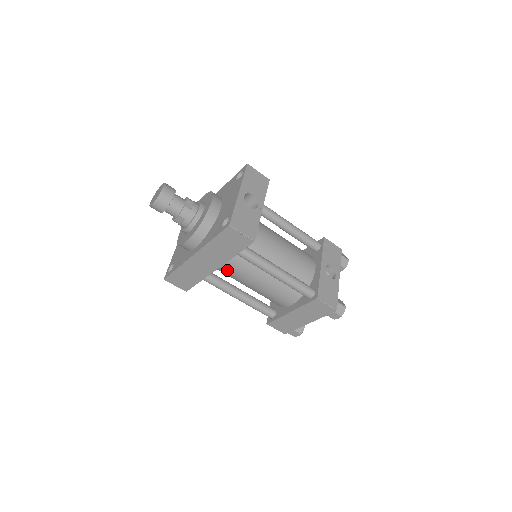
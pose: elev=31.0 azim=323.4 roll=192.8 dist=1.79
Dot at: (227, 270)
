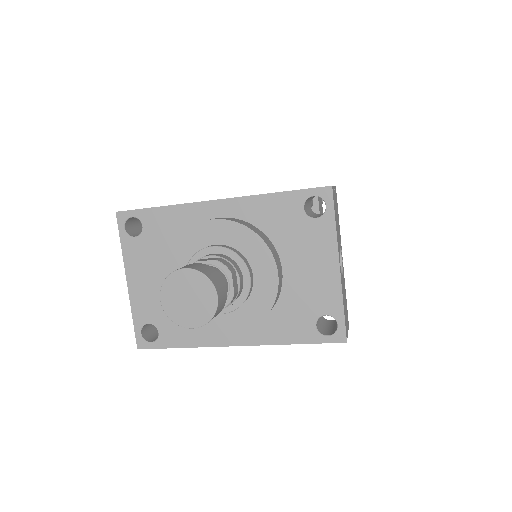
Dot at: occluded
